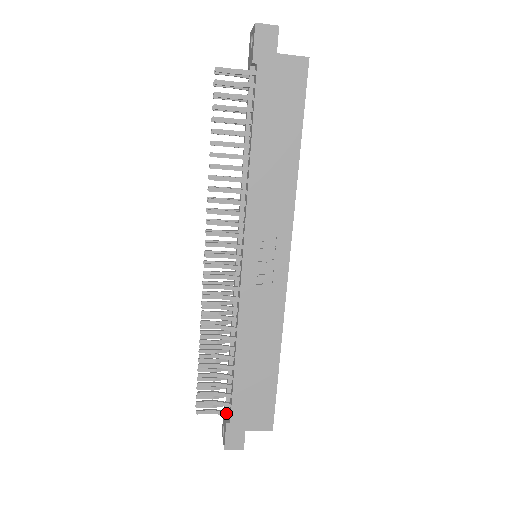
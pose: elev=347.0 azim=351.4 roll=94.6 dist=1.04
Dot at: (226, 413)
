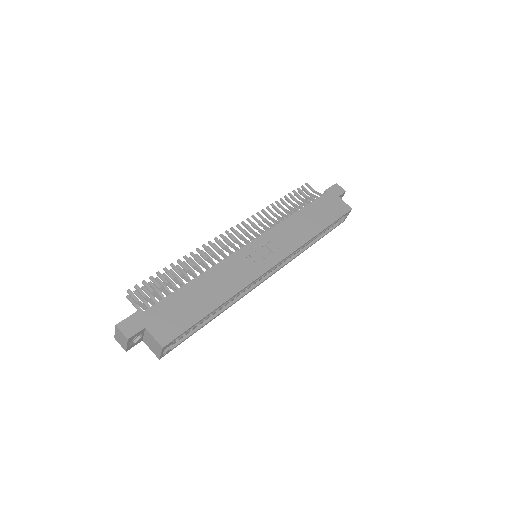
Dot at: (146, 307)
